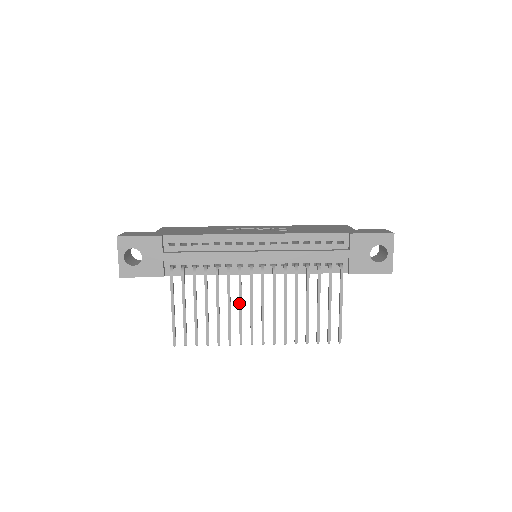
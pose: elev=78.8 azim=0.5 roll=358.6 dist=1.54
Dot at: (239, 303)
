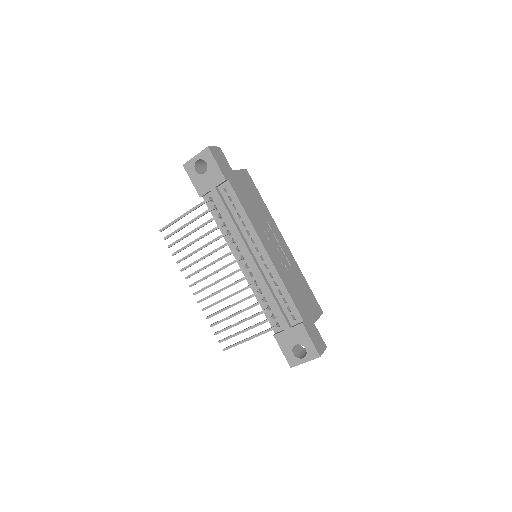
Dot at: (210, 263)
